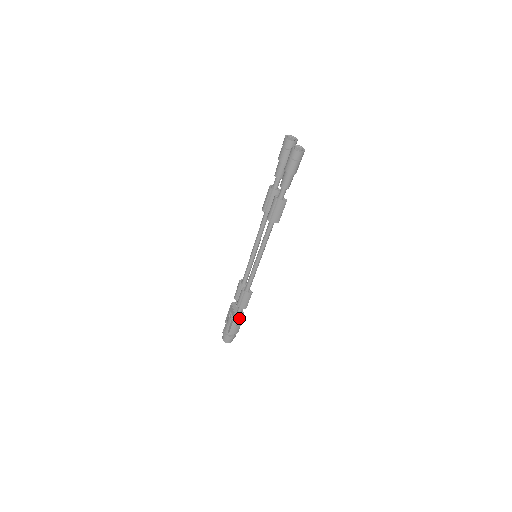
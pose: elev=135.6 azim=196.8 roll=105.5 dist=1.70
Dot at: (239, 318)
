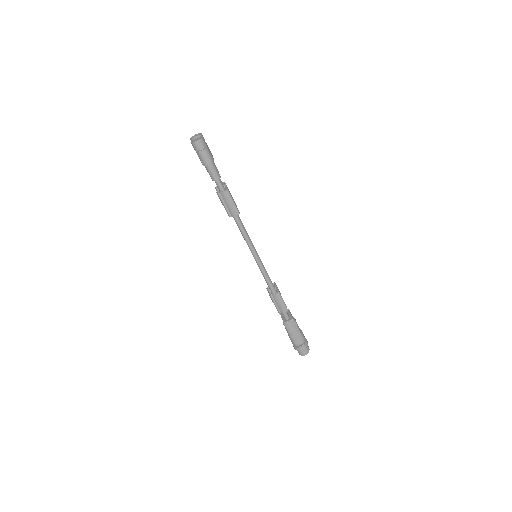
Dot at: (289, 324)
